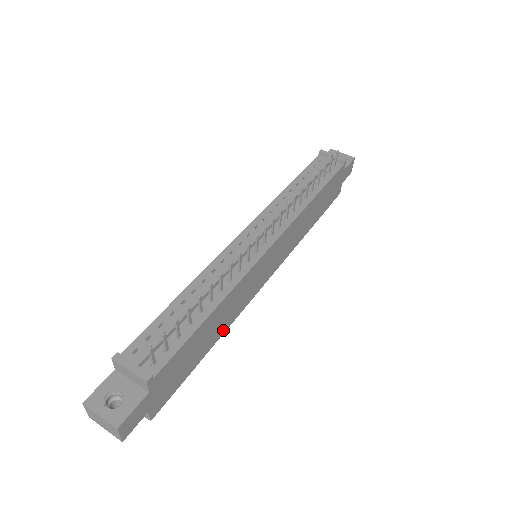
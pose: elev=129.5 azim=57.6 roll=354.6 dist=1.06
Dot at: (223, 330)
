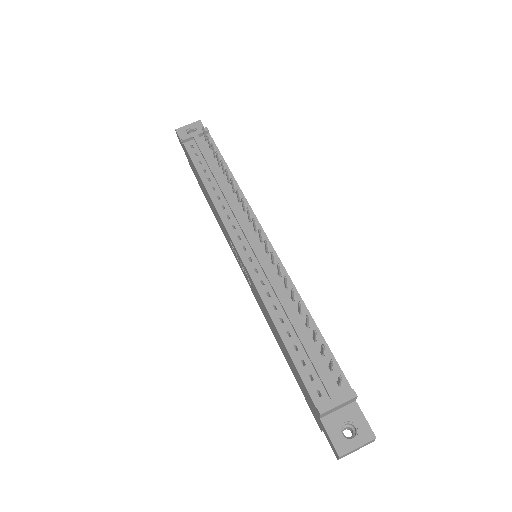
Dot at: occluded
